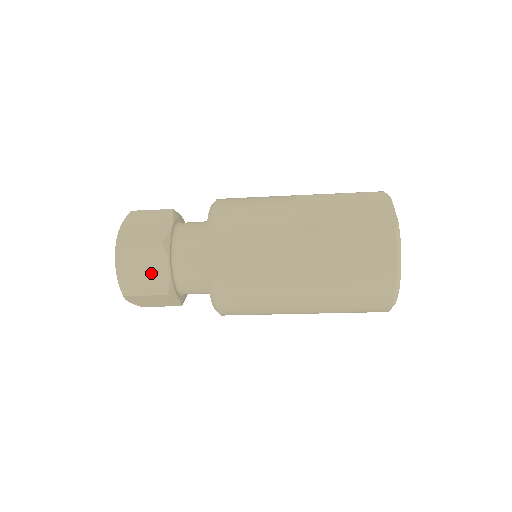
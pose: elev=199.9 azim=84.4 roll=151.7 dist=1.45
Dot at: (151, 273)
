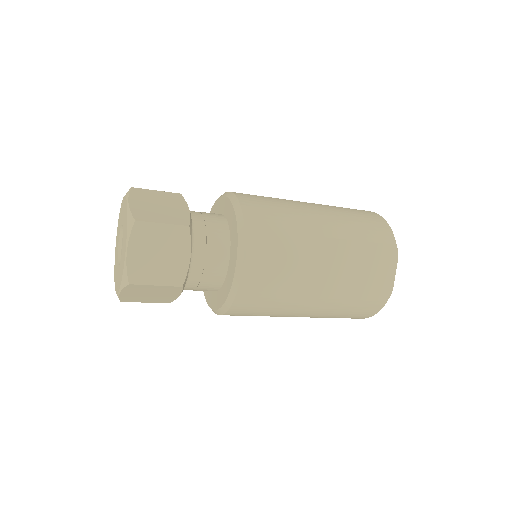
Dot at: (159, 296)
